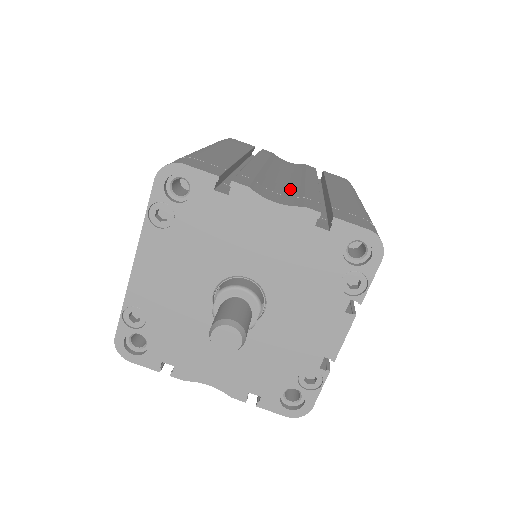
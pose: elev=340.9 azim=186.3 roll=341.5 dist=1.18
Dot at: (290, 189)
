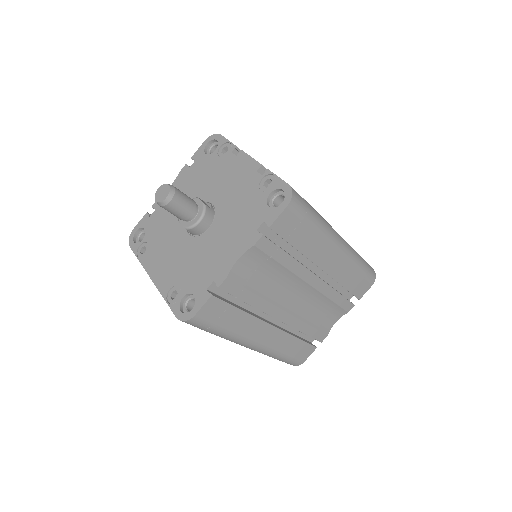
Dot at: occluded
